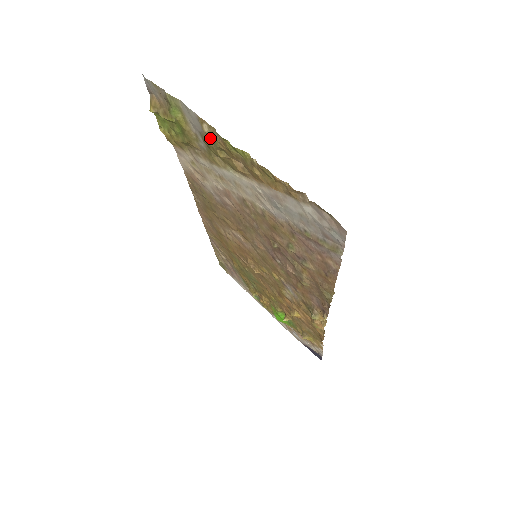
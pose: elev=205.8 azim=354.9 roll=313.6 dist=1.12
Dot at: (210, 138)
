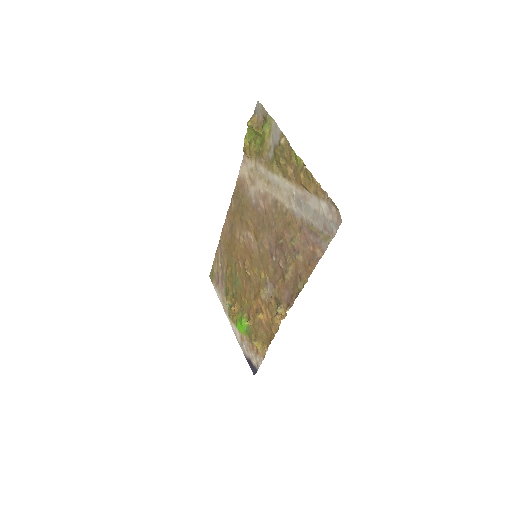
Dot at: (281, 149)
